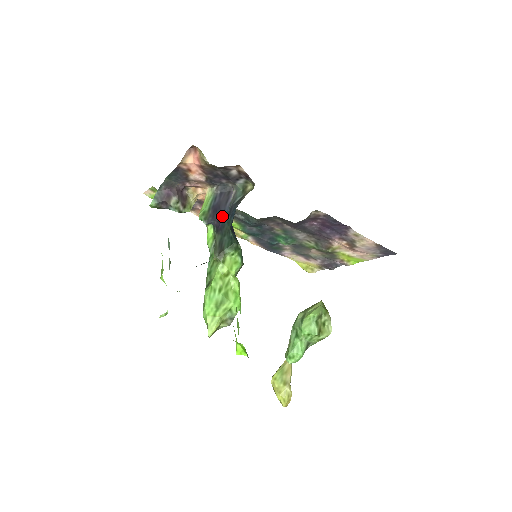
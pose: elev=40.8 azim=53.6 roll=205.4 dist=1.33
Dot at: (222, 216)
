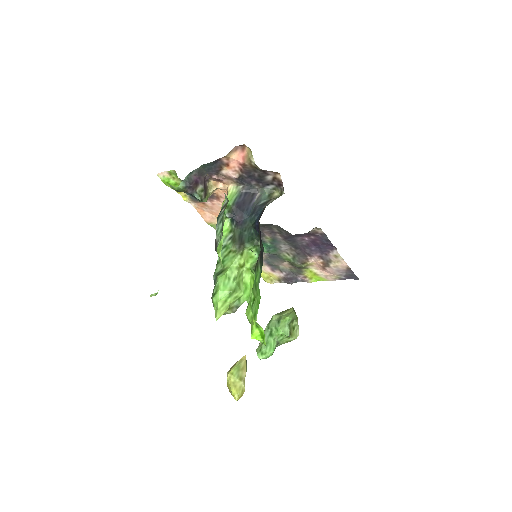
Dot at: (245, 213)
